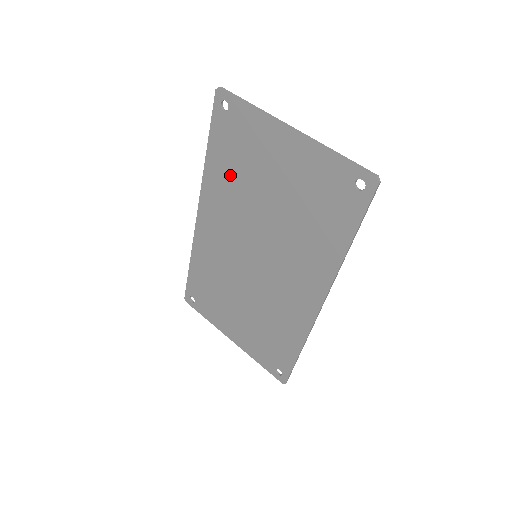
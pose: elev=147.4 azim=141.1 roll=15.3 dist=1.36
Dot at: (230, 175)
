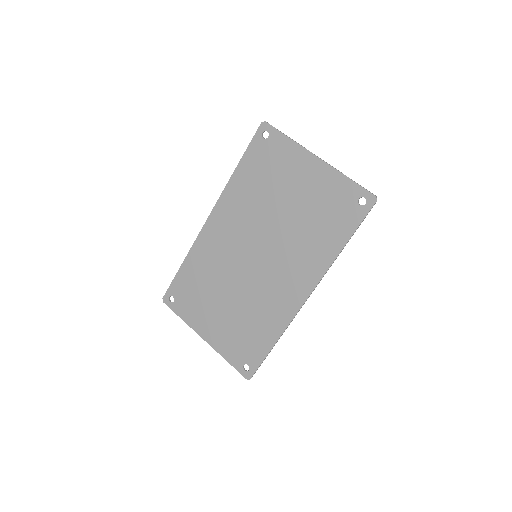
Dot at: (253, 187)
